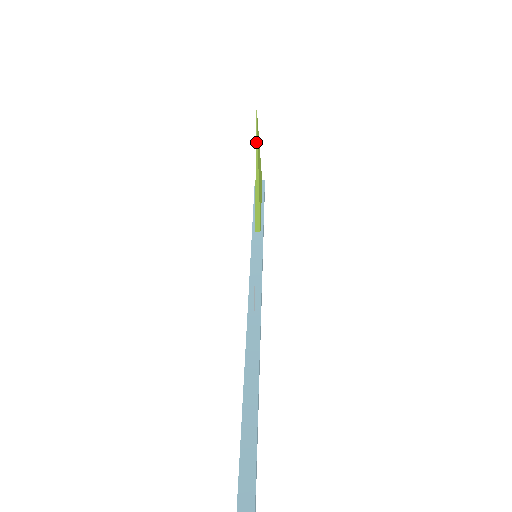
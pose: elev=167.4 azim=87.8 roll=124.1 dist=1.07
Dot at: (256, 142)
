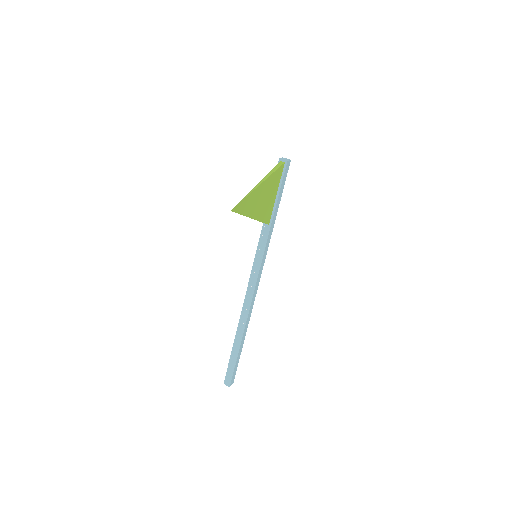
Dot at: occluded
